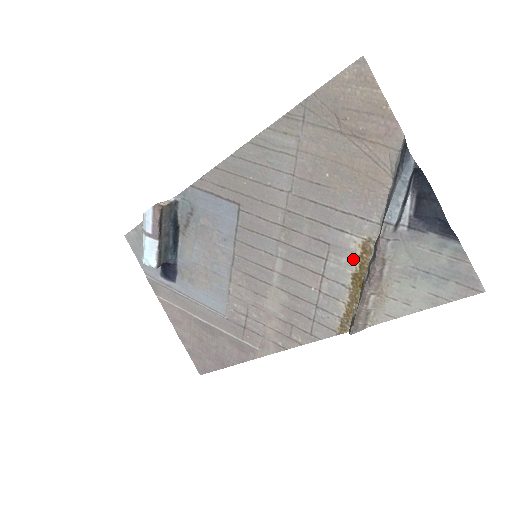
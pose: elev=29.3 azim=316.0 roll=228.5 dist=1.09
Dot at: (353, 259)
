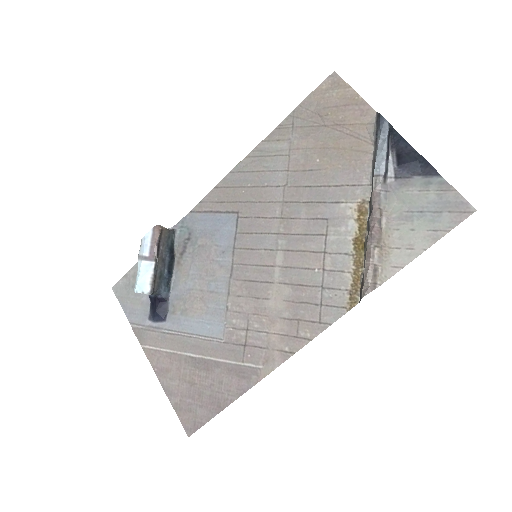
Dot at: (351, 224)
